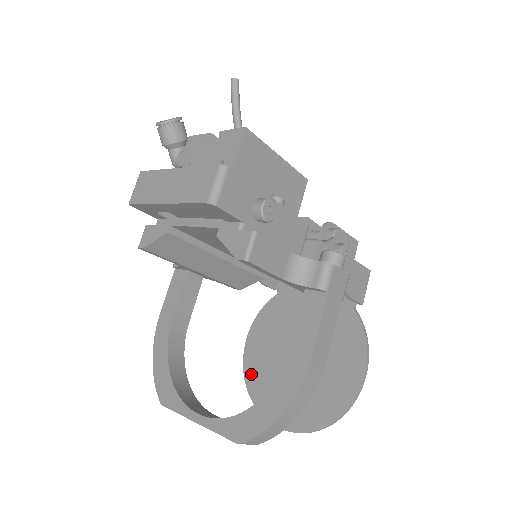
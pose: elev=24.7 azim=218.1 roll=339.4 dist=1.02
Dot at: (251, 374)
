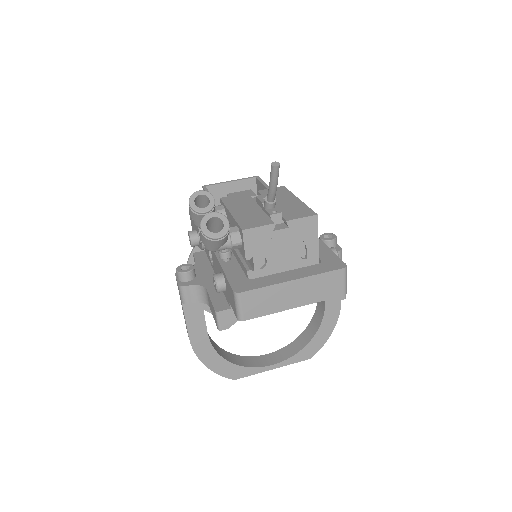
Dot at: occluded
